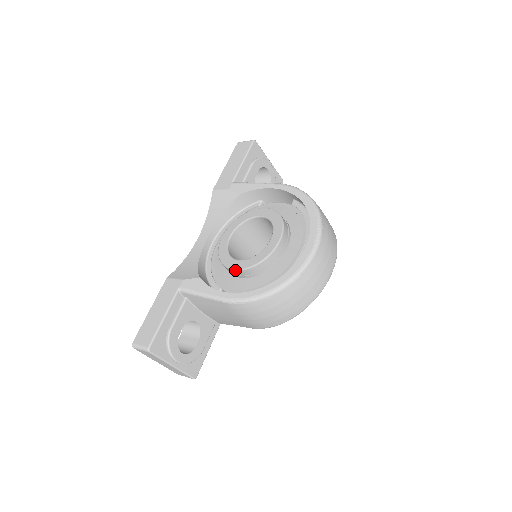
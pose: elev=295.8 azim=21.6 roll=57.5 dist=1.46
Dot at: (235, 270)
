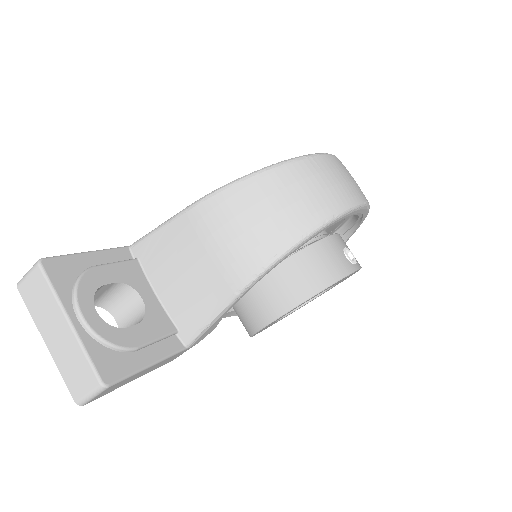
Dot at: occluded
